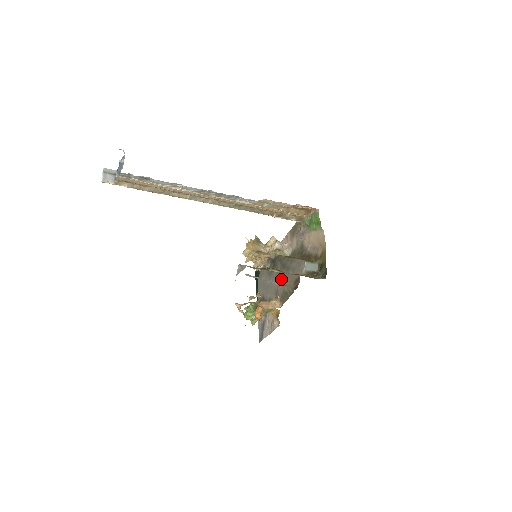
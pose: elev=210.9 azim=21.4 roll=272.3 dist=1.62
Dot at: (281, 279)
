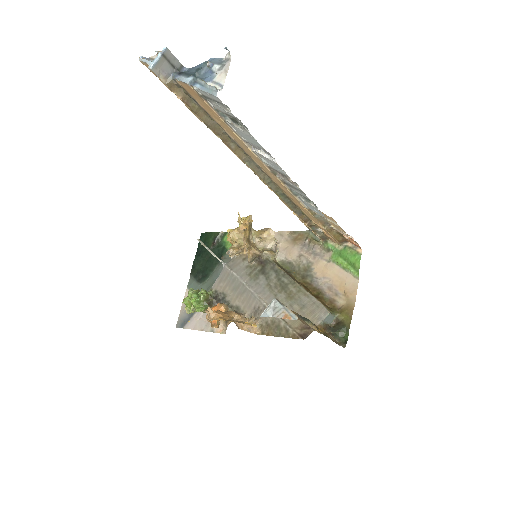
Dot at: occluded
